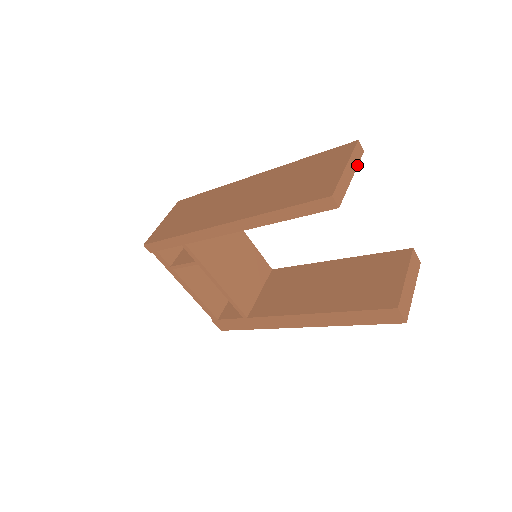
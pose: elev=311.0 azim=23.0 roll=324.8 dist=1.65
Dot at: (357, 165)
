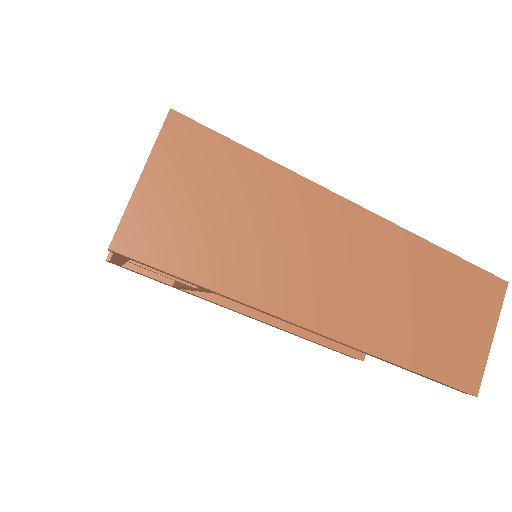
Dot at: occluded
